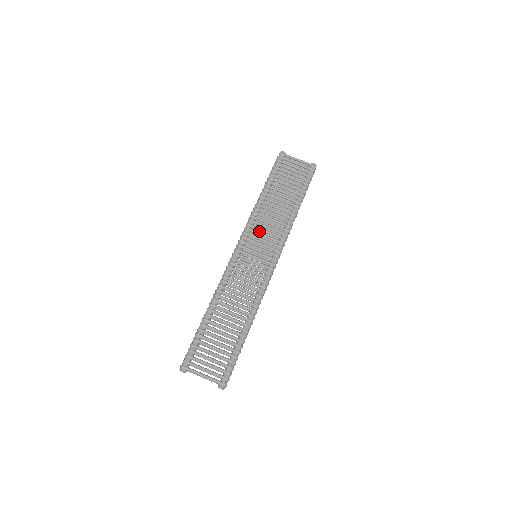
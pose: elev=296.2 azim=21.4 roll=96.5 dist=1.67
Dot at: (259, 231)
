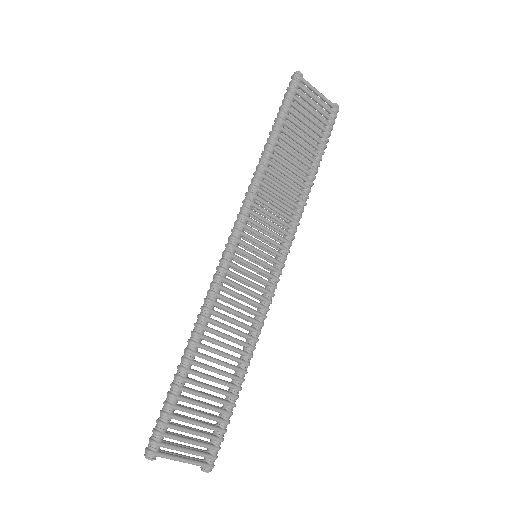
Dot at: (261, 212)
